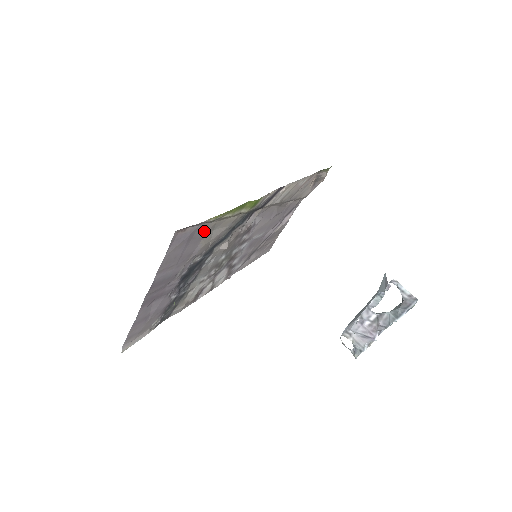
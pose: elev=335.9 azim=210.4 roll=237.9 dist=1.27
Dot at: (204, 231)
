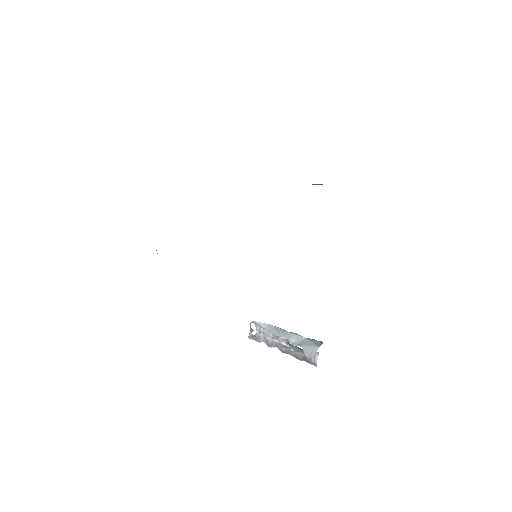
Dot at: occluded
